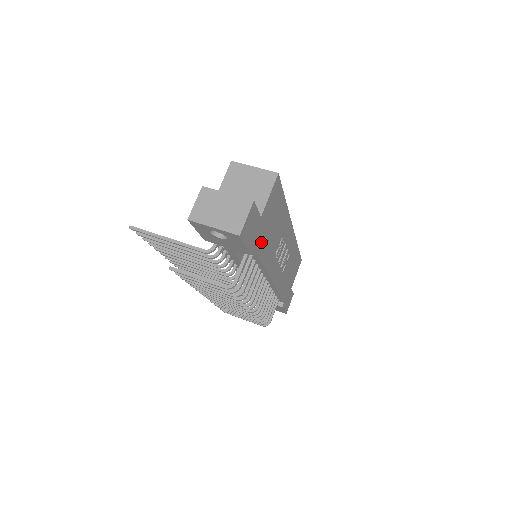
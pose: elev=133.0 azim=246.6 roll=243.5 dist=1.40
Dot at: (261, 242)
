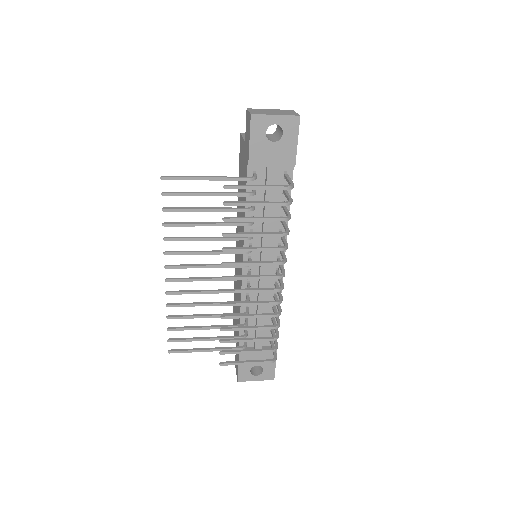
Dot at: occluded
